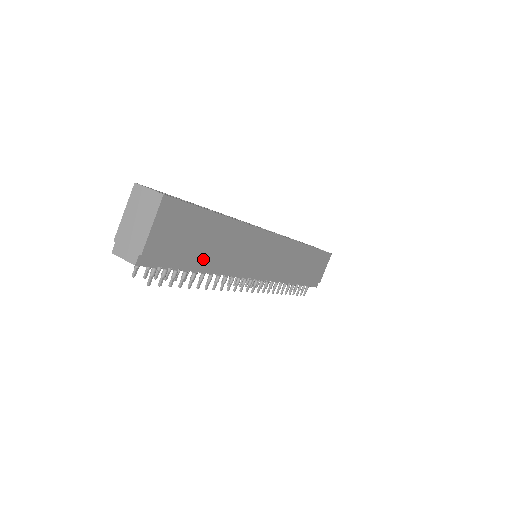
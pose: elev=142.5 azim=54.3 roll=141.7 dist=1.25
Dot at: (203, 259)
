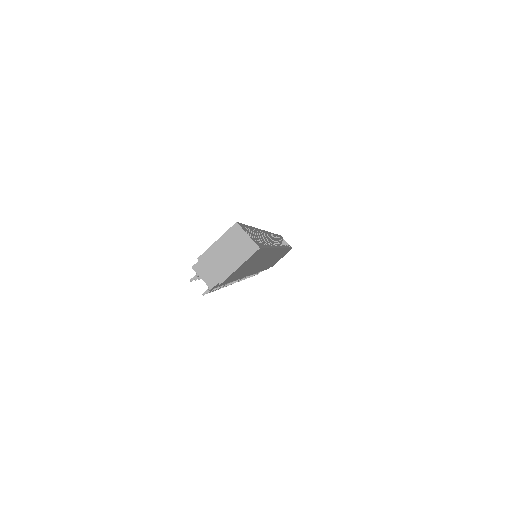
Dot at: (240, 275)
